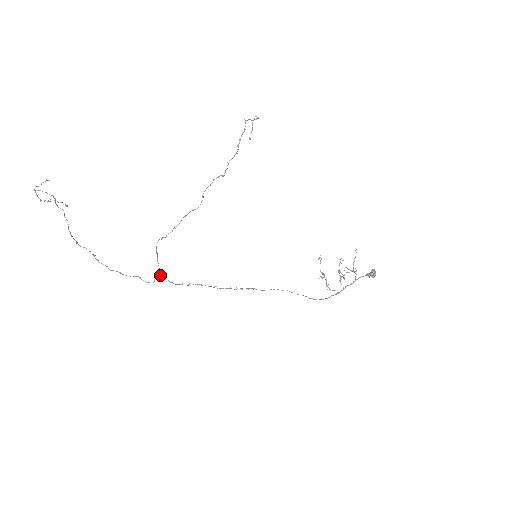
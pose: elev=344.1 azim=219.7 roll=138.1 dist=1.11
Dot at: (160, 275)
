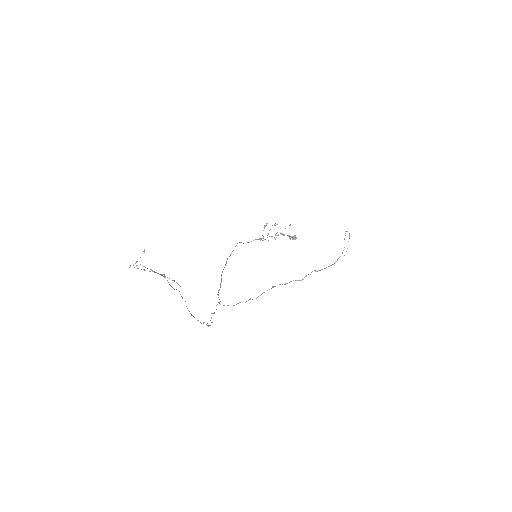
Dot at: (219, 303)
